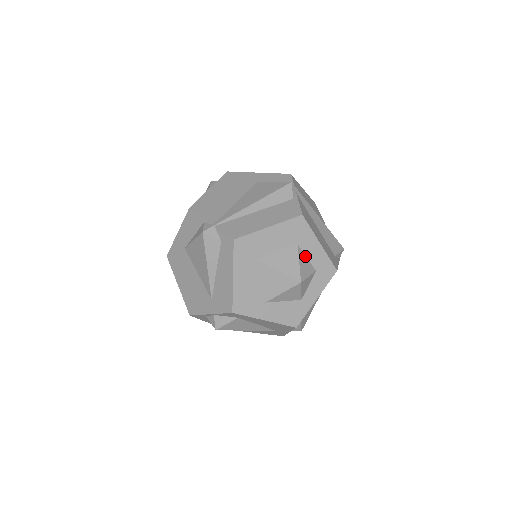
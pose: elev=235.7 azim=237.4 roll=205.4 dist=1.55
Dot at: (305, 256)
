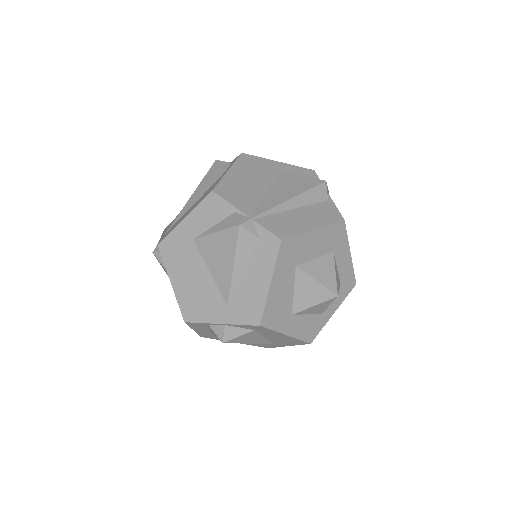
Dot at: (336, 266)
